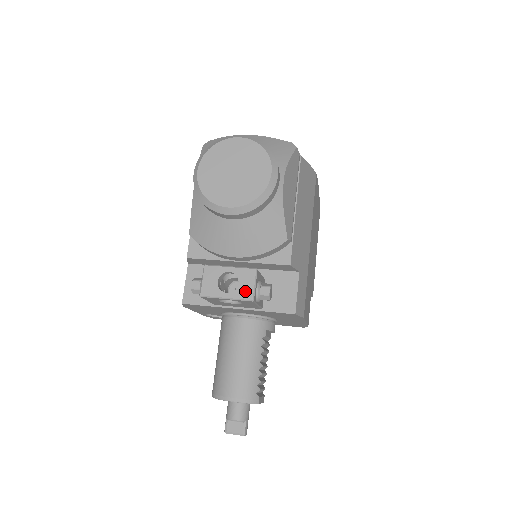
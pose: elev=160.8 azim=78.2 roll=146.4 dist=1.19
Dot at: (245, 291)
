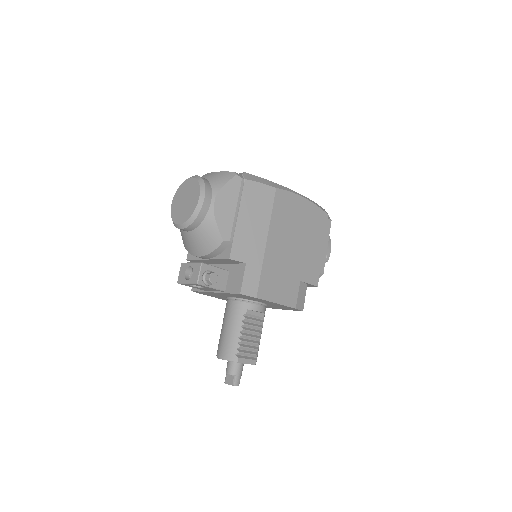
Dot at: (195, 278)
